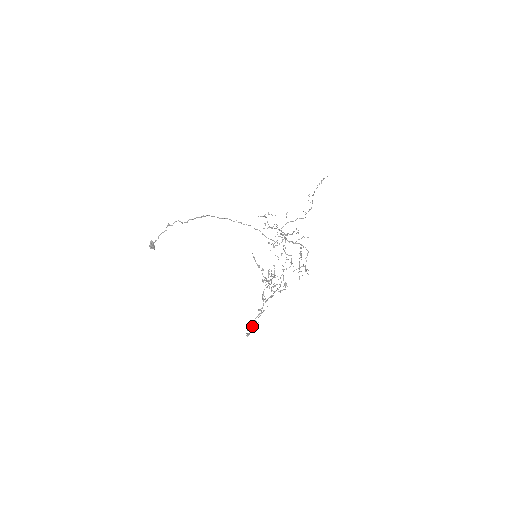
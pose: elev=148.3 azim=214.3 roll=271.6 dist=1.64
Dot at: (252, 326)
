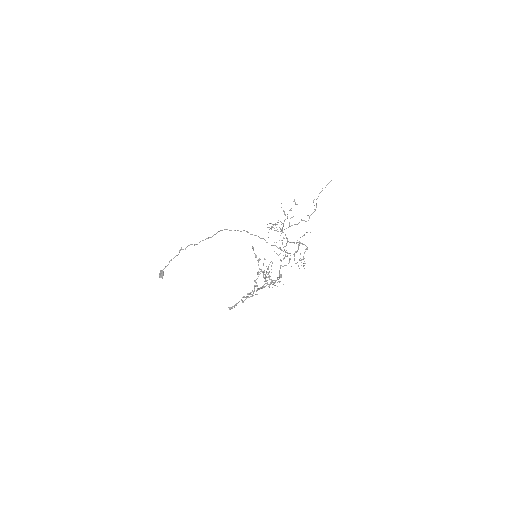
Dot at: (237, 303)
